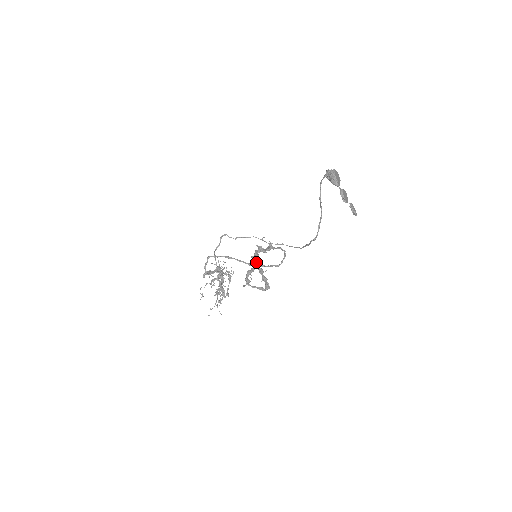
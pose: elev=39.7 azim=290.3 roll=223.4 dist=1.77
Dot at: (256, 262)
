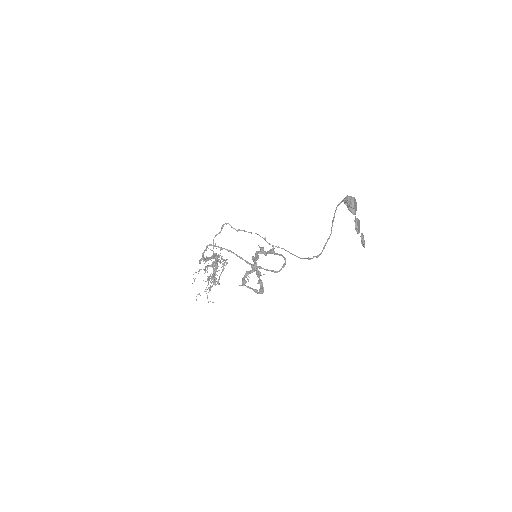
Dot at: occluded
